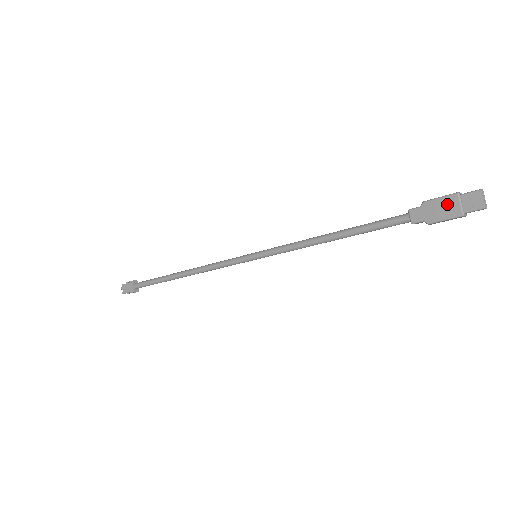
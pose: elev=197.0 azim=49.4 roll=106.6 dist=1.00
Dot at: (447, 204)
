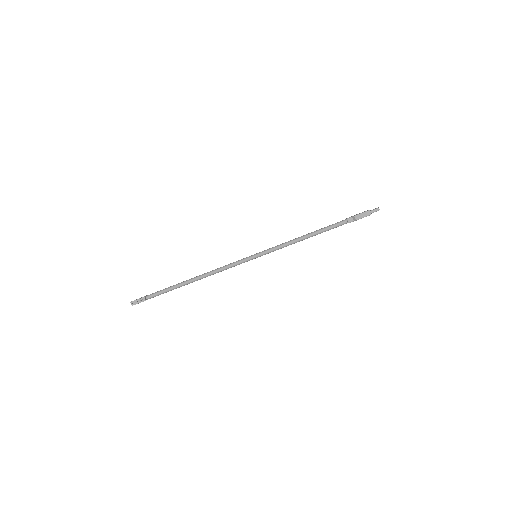
Dot at: occluded
